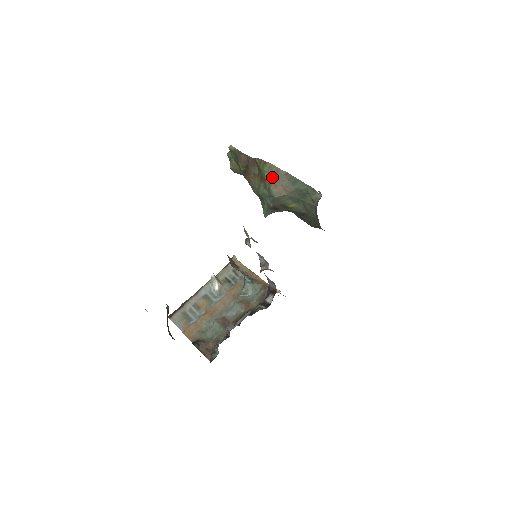
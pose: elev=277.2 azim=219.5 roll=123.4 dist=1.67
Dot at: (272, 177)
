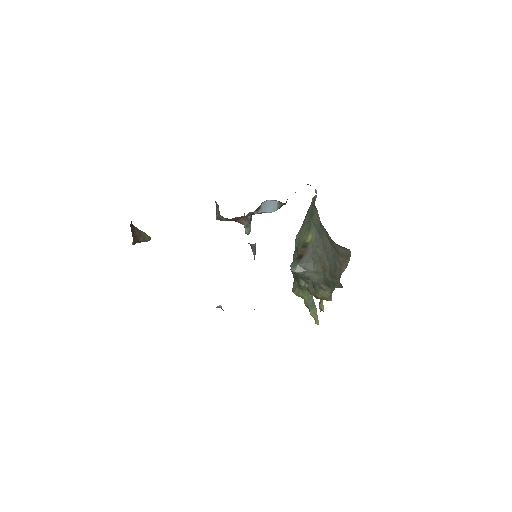
Dot at: occluded
